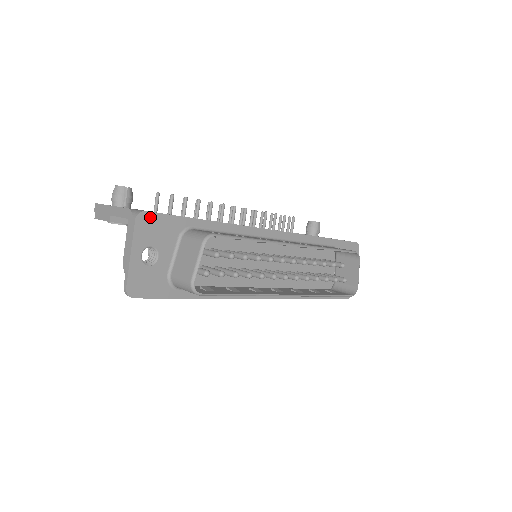
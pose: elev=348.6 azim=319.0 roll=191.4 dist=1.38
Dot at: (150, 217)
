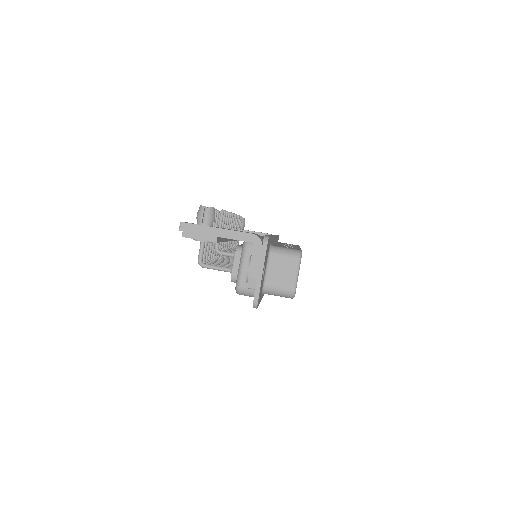
Dot at: (268, 240)
